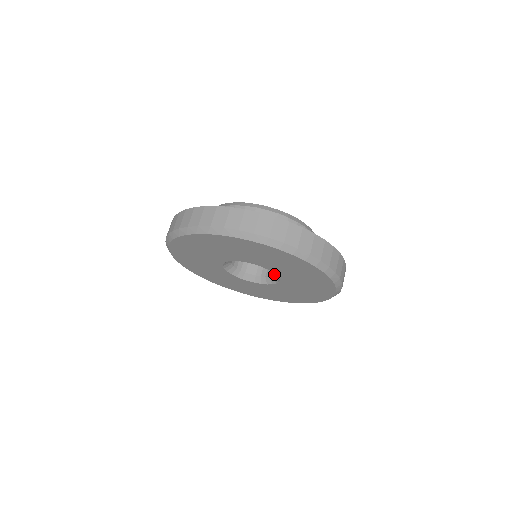
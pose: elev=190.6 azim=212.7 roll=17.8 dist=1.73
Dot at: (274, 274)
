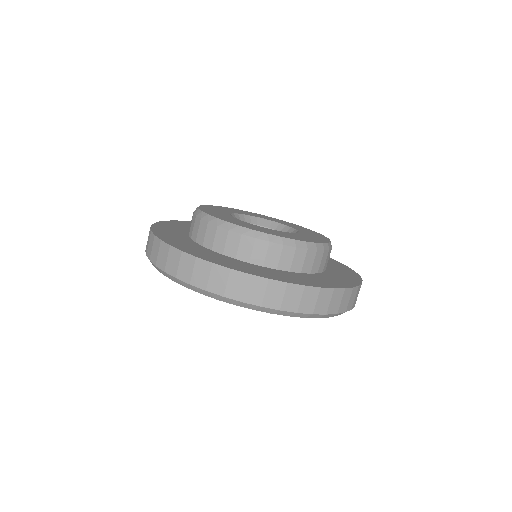
Dot at: occluded
